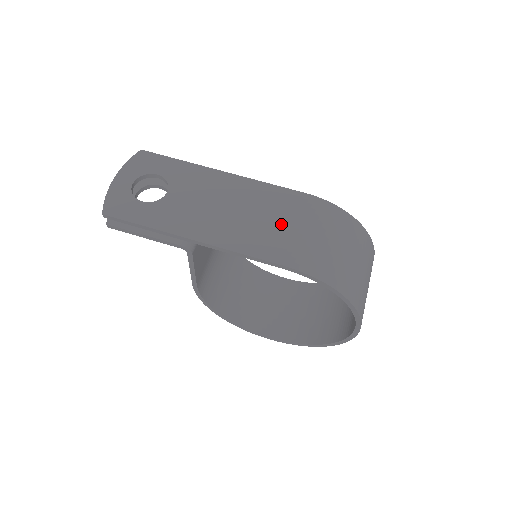
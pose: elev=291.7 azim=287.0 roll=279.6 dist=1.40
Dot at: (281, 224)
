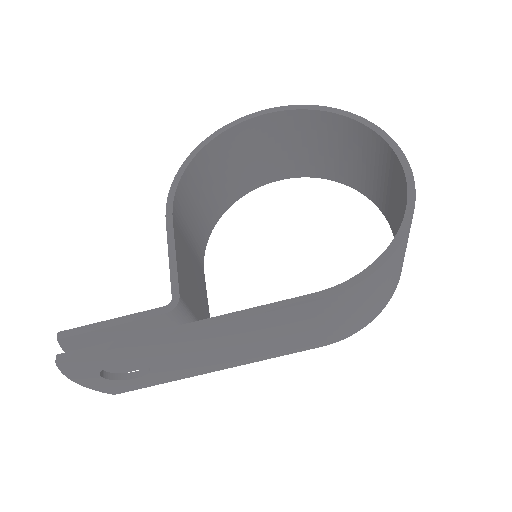
Dot at: (302, 331)
